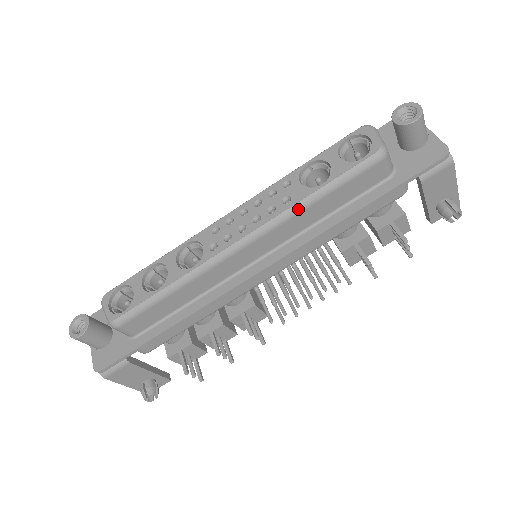
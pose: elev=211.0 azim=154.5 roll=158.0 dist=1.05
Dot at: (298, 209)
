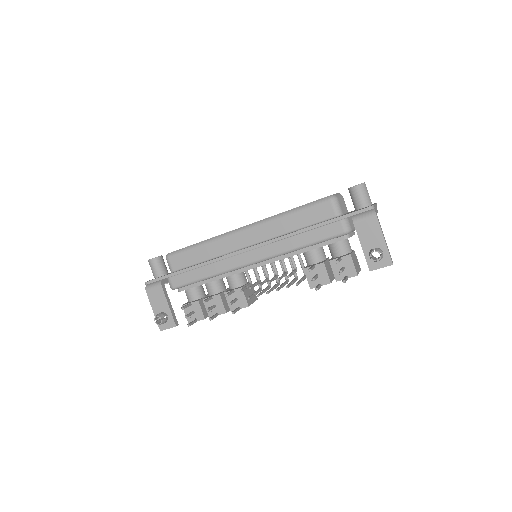
Dot at: (278, 217)
